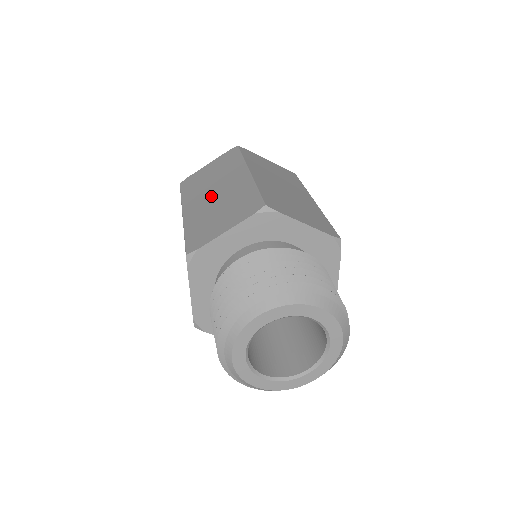
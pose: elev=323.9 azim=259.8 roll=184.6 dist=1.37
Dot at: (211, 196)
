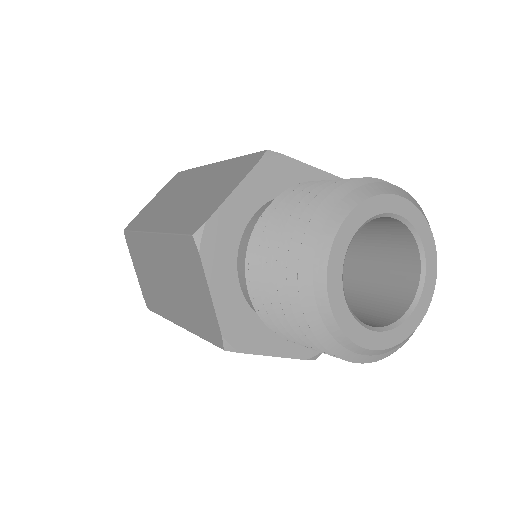
Dot at: (181, 200)
